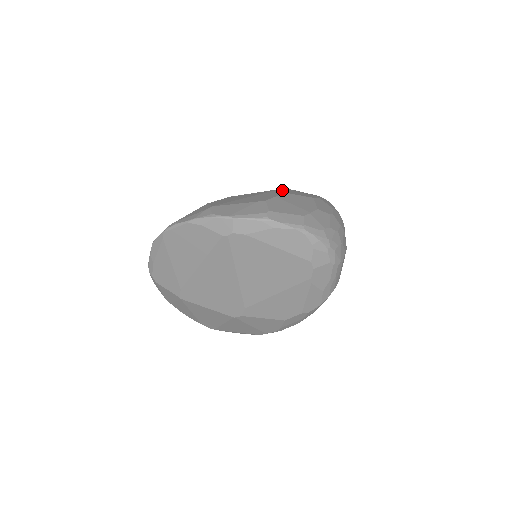
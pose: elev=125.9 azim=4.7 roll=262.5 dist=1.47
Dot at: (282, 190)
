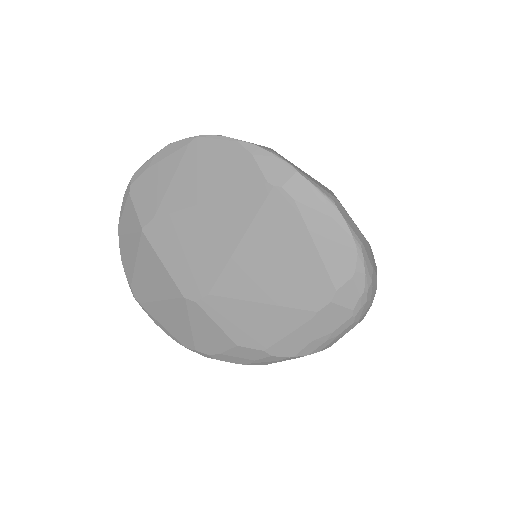
Dot at: occluded
